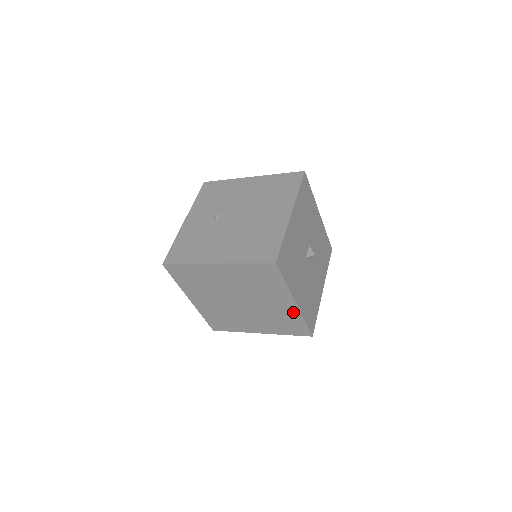
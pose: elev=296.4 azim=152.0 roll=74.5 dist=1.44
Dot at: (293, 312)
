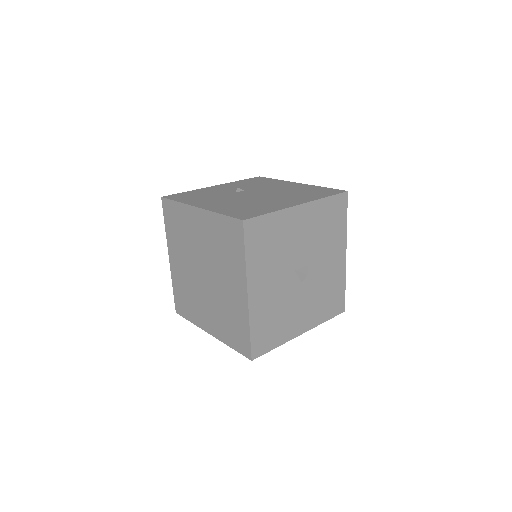
Dot at: (243, 309)
